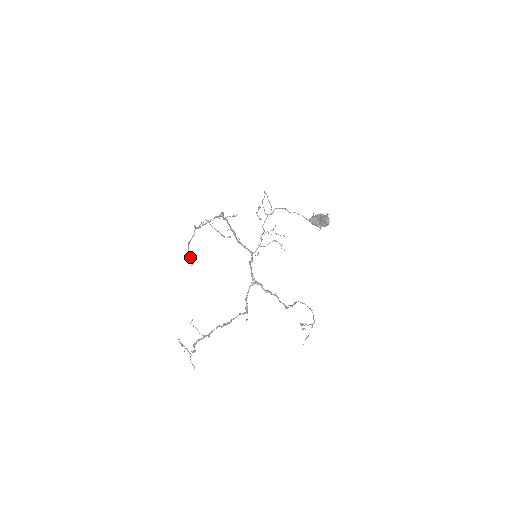
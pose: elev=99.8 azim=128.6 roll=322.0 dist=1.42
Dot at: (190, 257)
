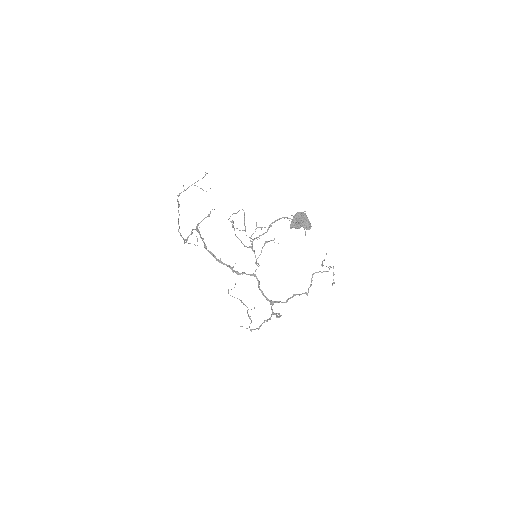
Dot at: occluded
